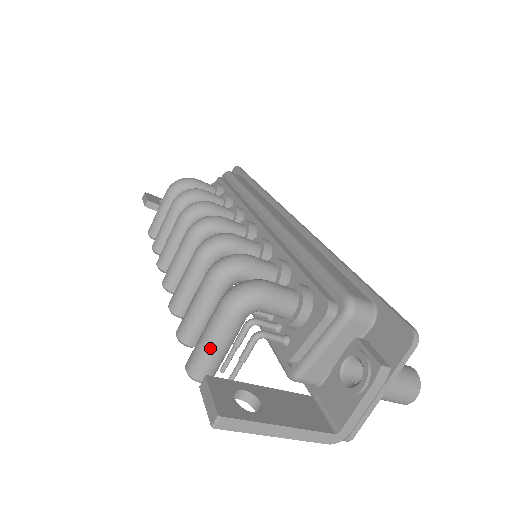
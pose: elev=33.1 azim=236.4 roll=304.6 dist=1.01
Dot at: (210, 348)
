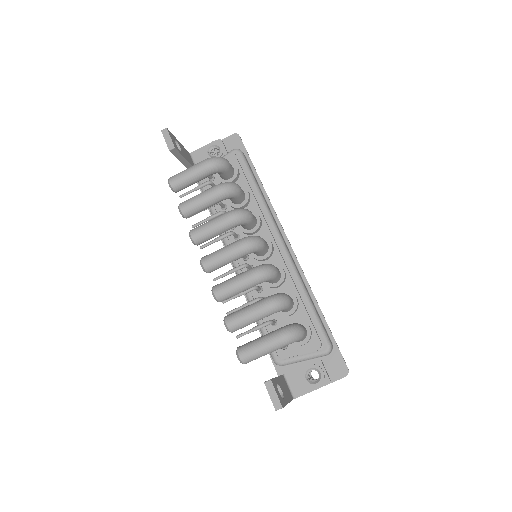
Dot at: (263, 354)
